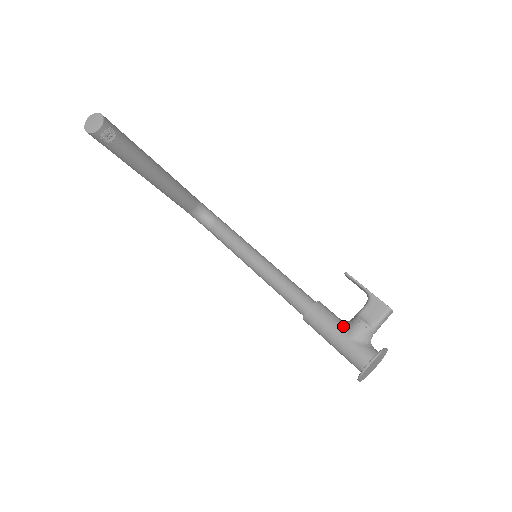
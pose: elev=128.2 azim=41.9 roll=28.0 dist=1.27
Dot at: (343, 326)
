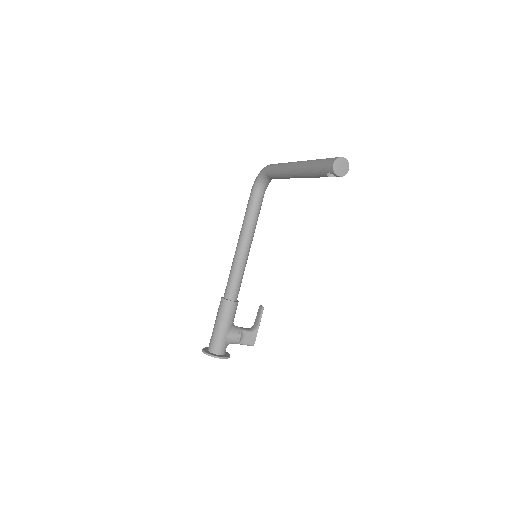
Dot at: (232, 327)
